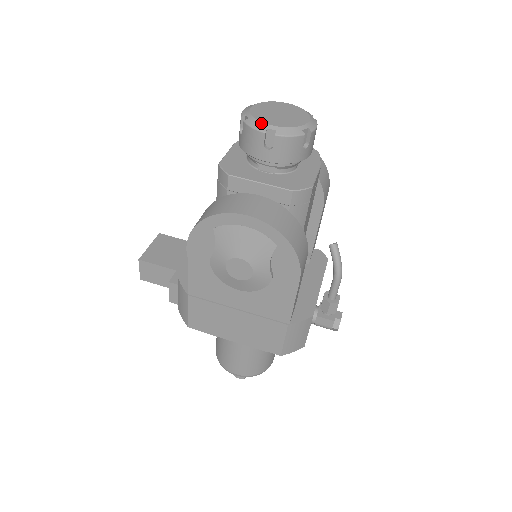
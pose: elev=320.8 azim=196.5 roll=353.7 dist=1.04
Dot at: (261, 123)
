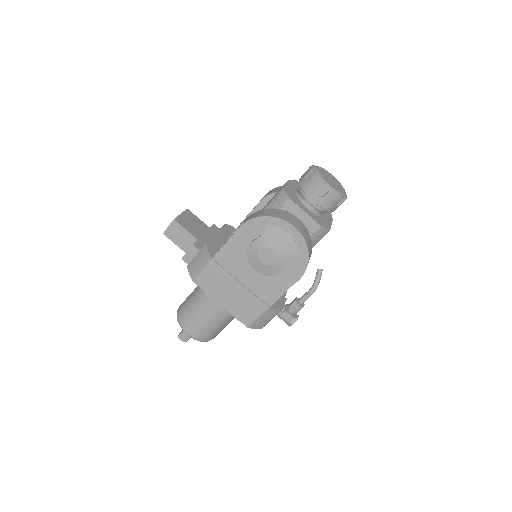
Dot at: (324, 180)
